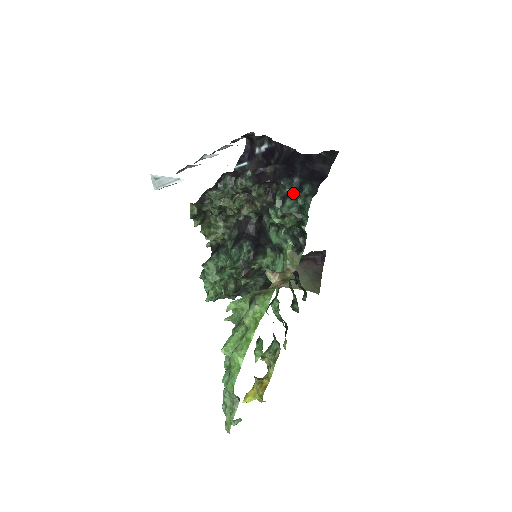
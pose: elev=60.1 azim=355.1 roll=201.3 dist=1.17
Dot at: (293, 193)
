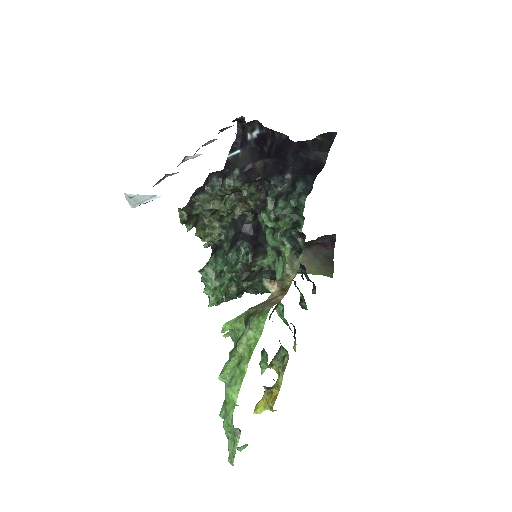
Dot at: (286, 192)
